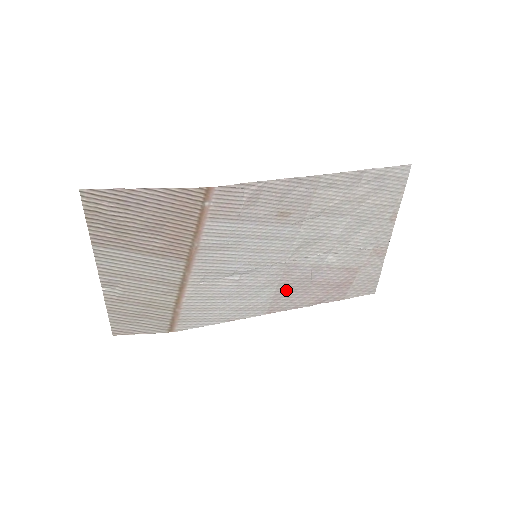
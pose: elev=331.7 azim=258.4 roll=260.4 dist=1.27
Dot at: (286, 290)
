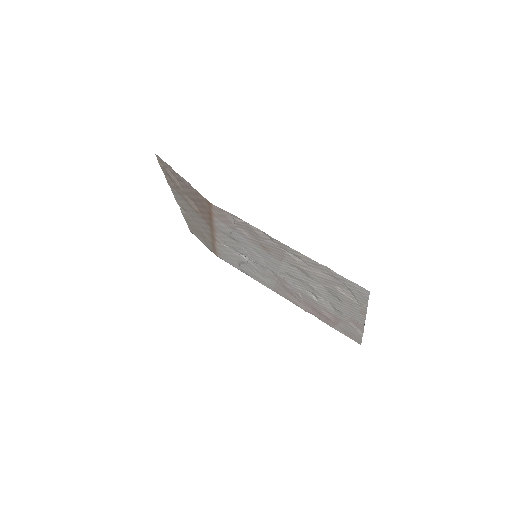
Dot at: (284, 289)
